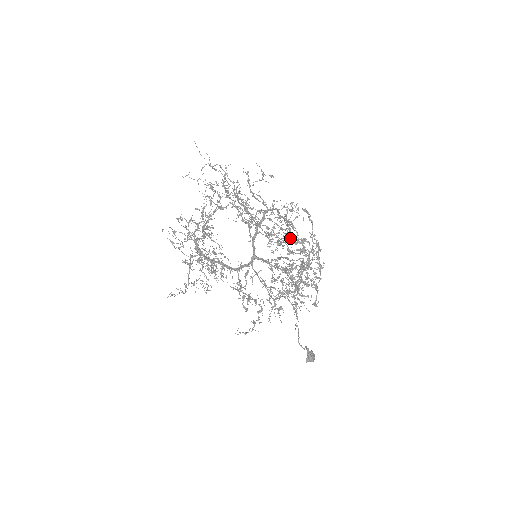
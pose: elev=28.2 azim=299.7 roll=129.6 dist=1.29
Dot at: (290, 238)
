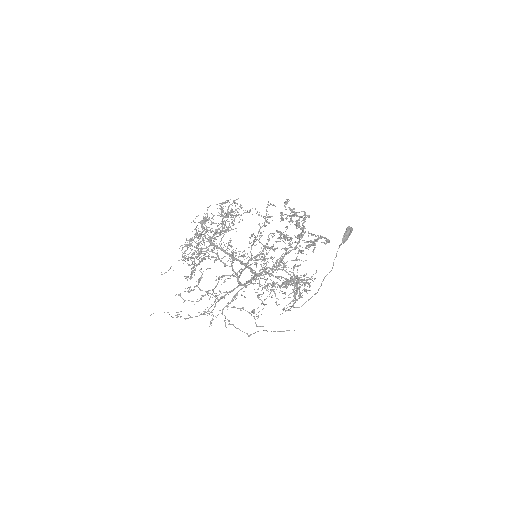
Dot at: (270, 293)
